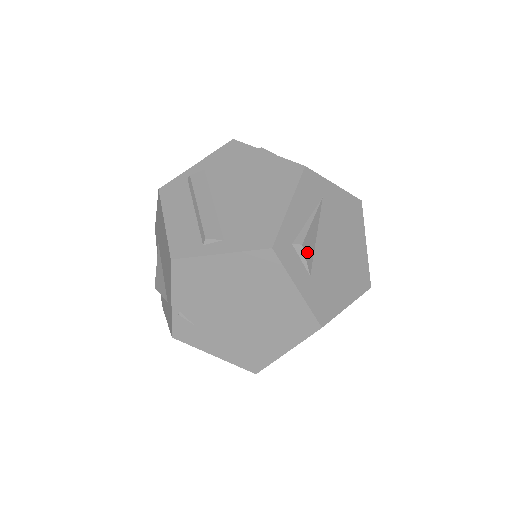
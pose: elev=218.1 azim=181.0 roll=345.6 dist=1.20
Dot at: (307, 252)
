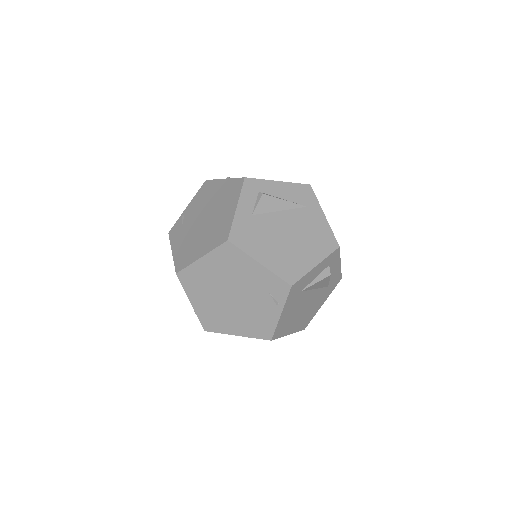
Dot at: (263, 203)
